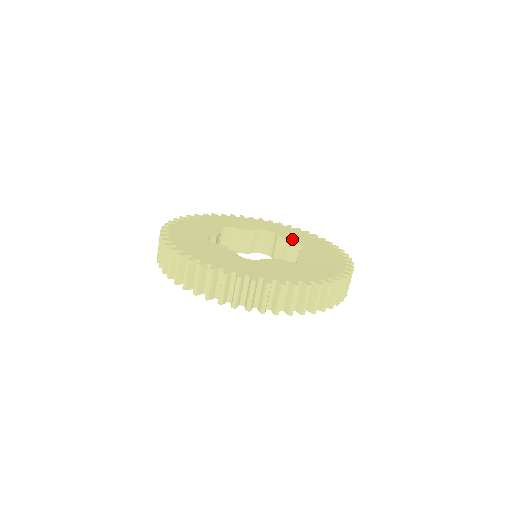
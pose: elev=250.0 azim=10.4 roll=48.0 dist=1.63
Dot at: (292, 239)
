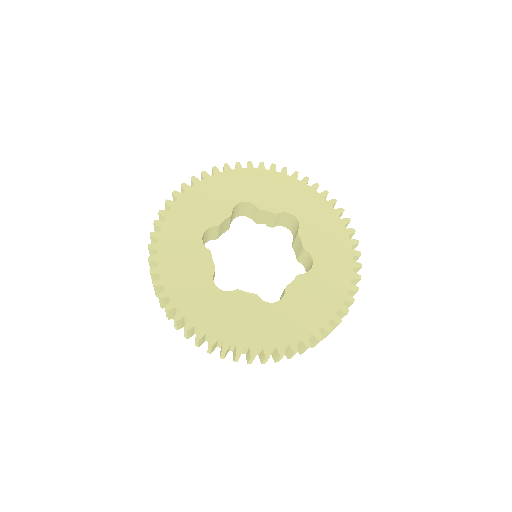
Dot at: (275, 206)
